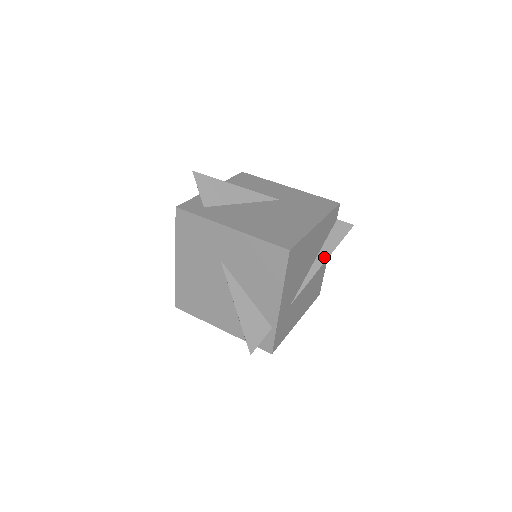
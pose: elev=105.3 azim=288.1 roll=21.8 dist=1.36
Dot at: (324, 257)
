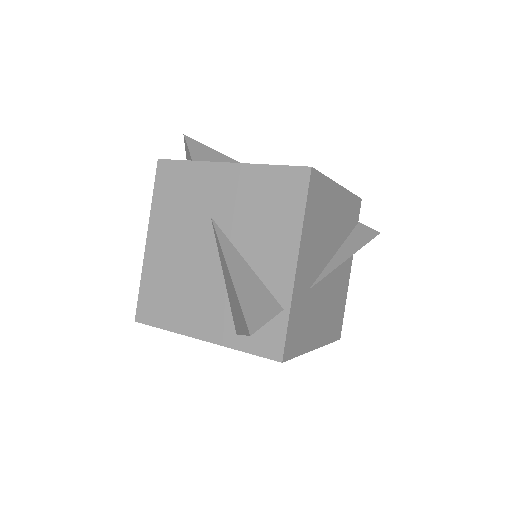
Dot at: (348, 252)
